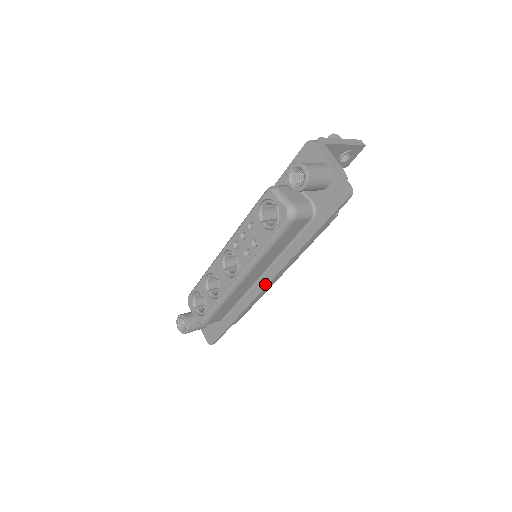
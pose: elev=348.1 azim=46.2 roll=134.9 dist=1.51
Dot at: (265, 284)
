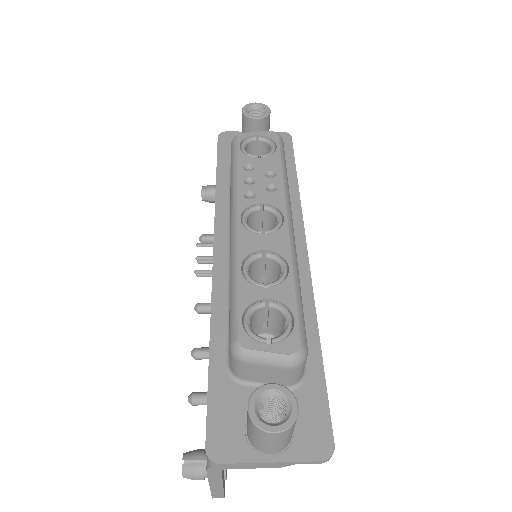
Dot at: (304, 251)
